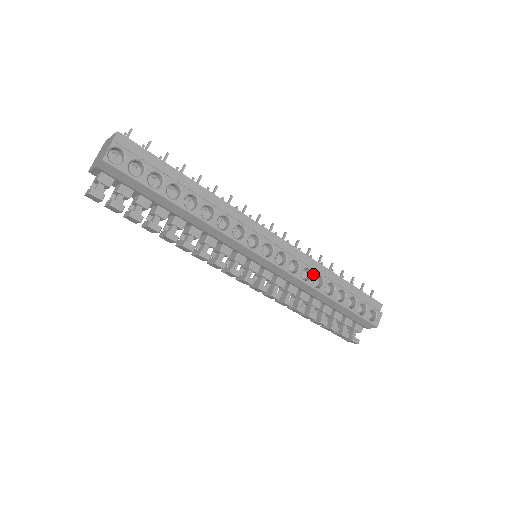
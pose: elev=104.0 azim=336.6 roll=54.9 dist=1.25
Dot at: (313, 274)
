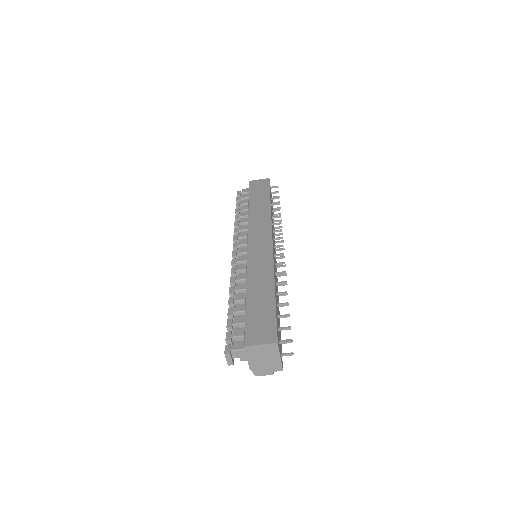
Dot at: occluded
